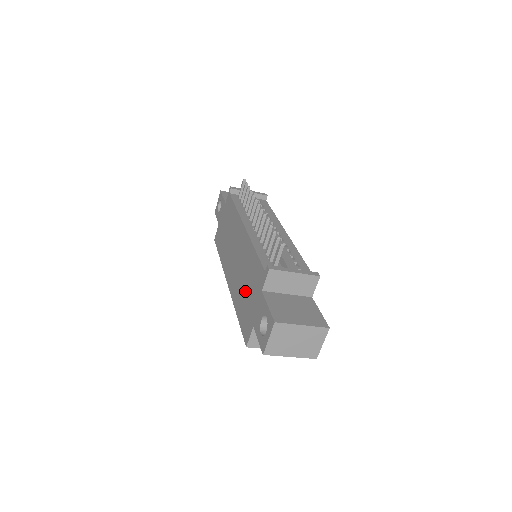
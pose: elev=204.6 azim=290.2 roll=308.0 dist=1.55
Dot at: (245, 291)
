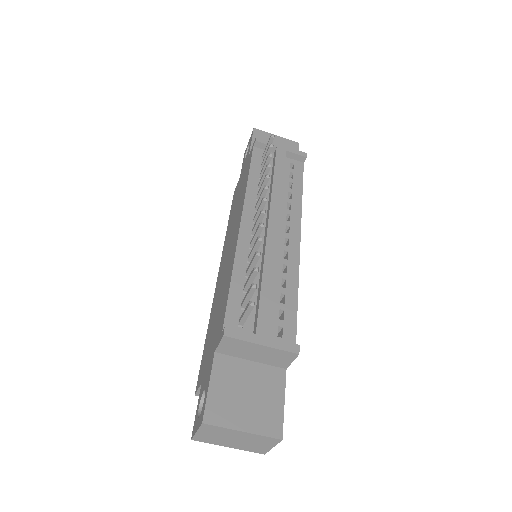
Dot at: (214, 320)
